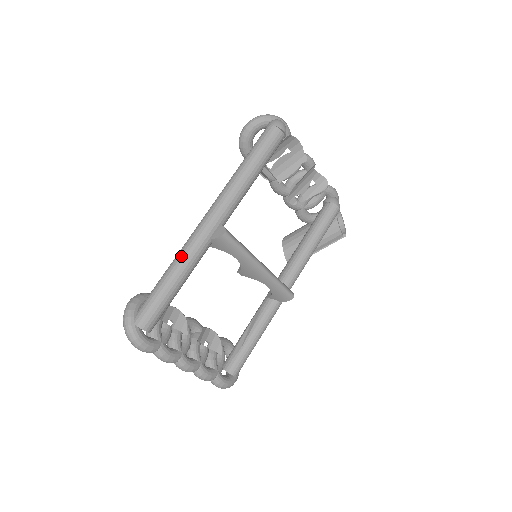
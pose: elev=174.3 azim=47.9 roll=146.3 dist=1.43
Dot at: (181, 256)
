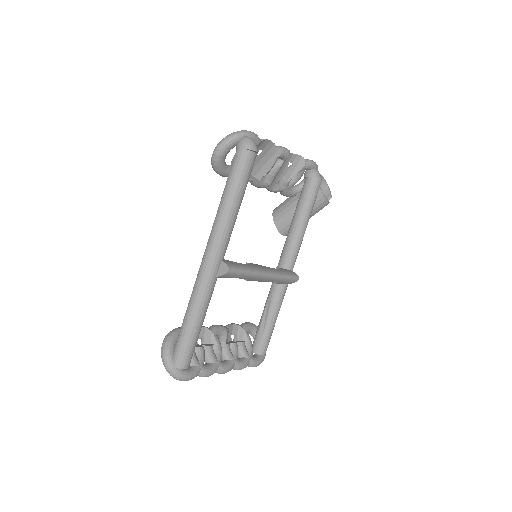
Dot at: (195, 300)
